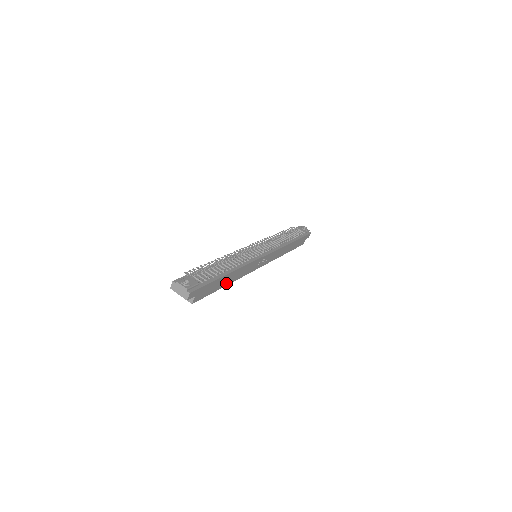
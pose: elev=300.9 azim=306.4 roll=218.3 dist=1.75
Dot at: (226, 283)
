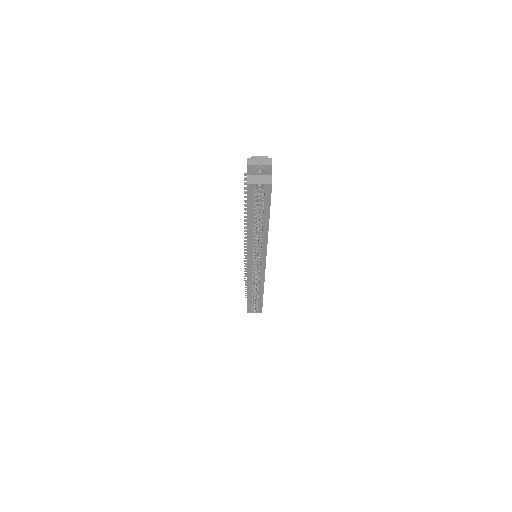
Dot at: occluded
